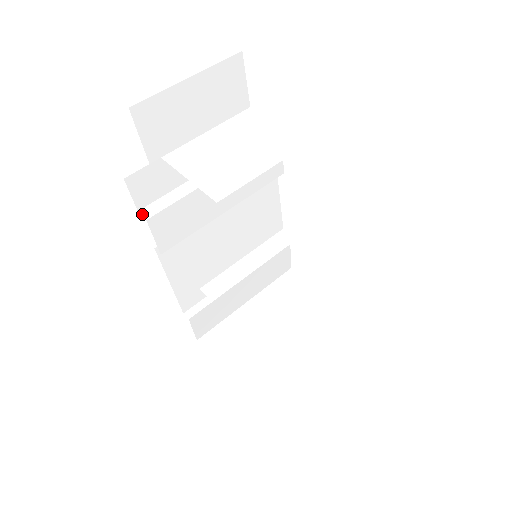
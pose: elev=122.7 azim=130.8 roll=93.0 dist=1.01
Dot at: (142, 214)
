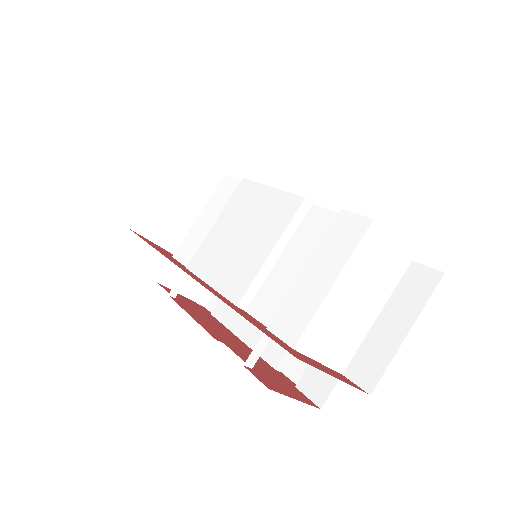
Dot at: (248, 366)
